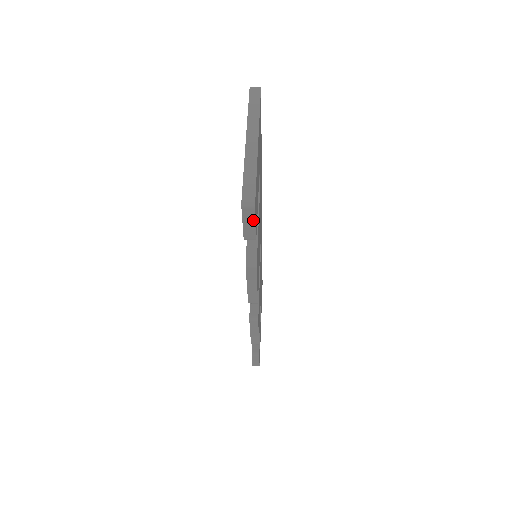
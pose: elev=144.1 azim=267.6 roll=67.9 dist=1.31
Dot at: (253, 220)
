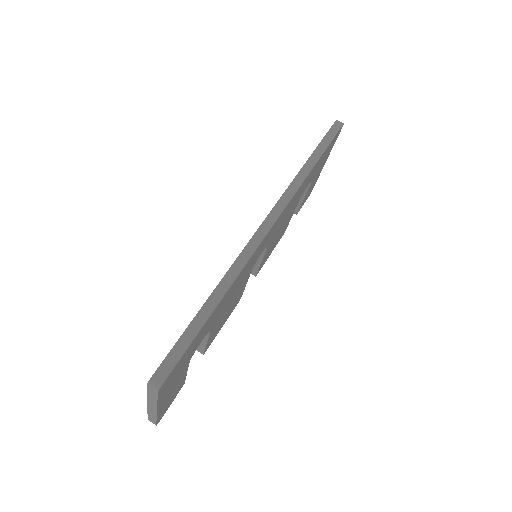
Dot at: occluded
